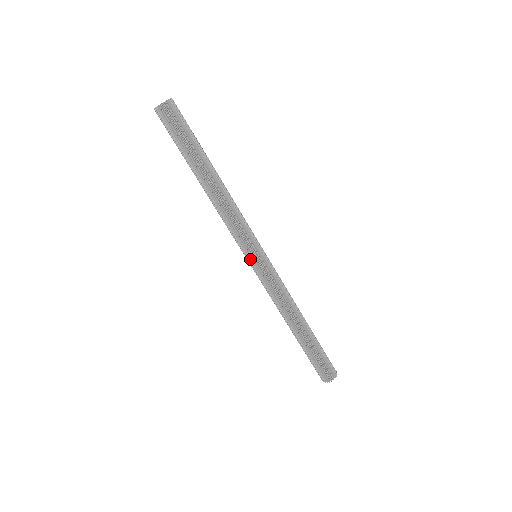
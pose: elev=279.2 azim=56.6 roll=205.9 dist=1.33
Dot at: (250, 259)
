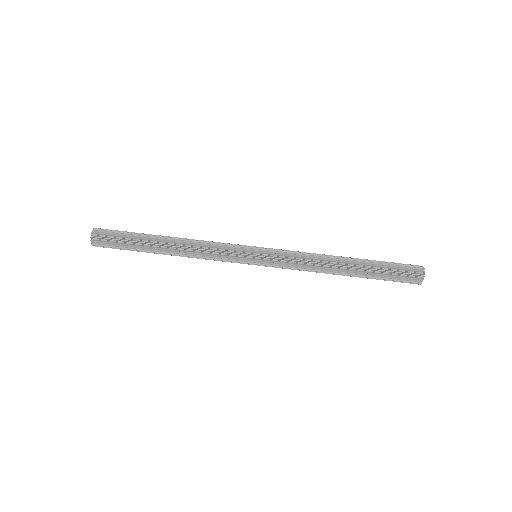
Dot at: (254, 256)
